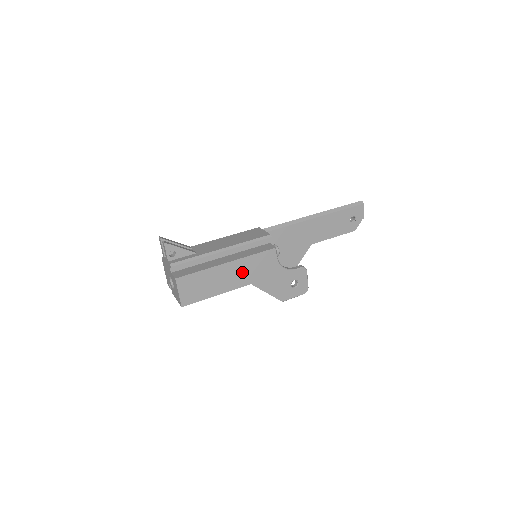
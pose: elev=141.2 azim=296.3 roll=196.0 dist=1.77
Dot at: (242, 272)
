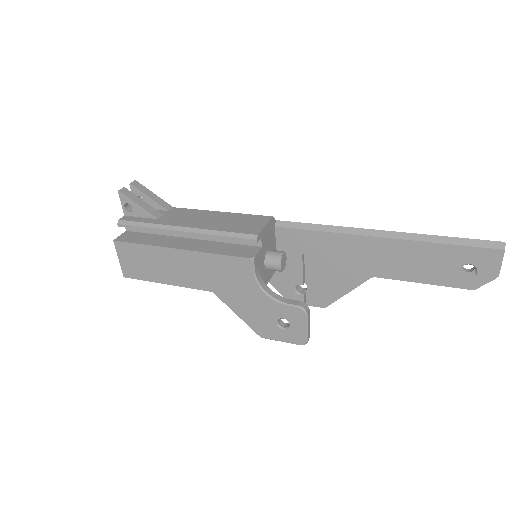
Dot at: (199, 270)
